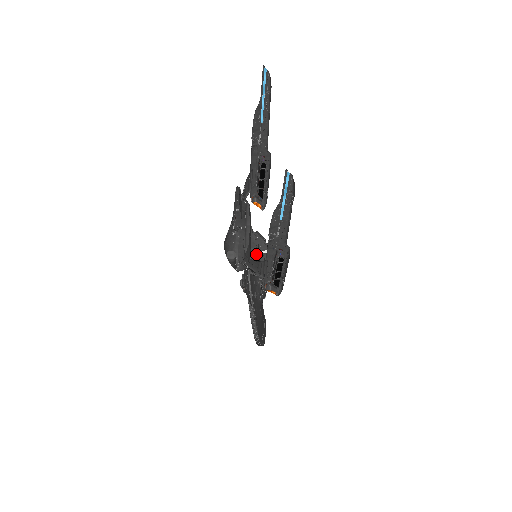
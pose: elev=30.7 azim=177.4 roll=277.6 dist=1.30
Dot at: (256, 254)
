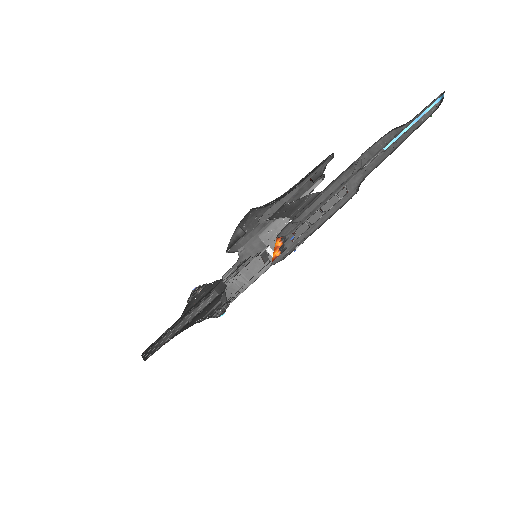
Dot at: (257, 255)
